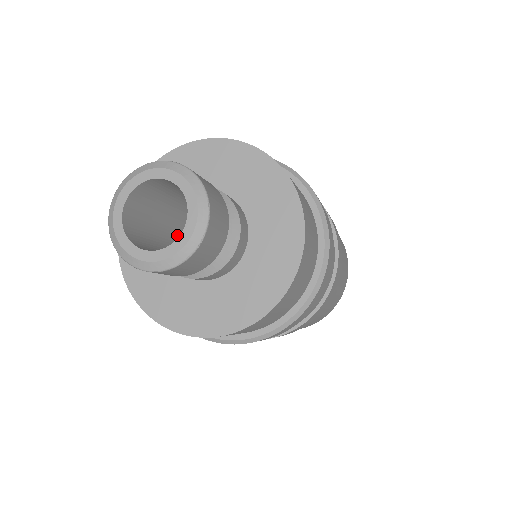
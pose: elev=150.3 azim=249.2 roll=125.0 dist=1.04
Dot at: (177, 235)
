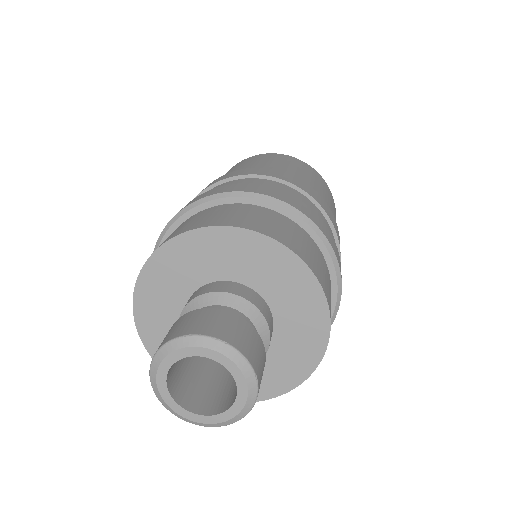
Dot at: occluded
